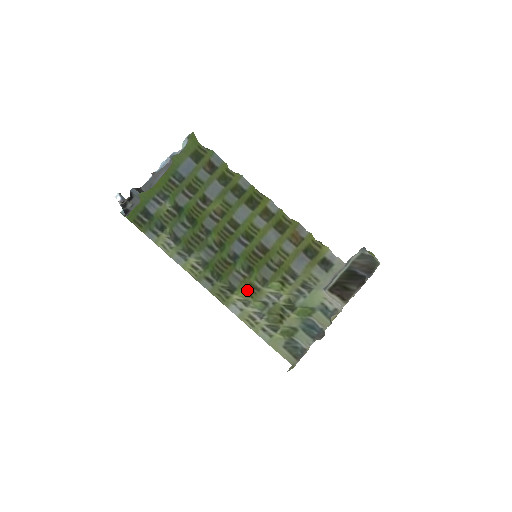
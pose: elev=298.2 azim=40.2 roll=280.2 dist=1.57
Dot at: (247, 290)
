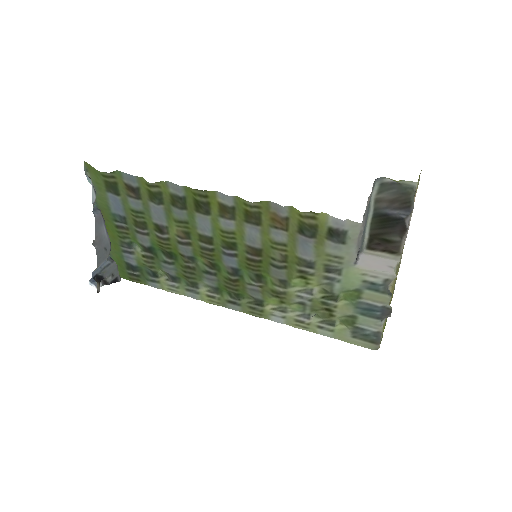
Dot at: (273, 298)
